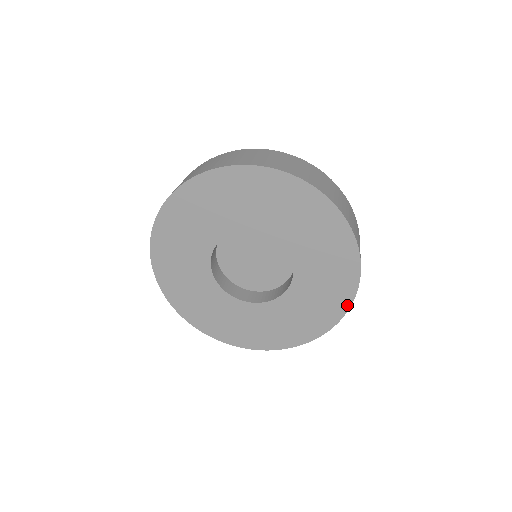
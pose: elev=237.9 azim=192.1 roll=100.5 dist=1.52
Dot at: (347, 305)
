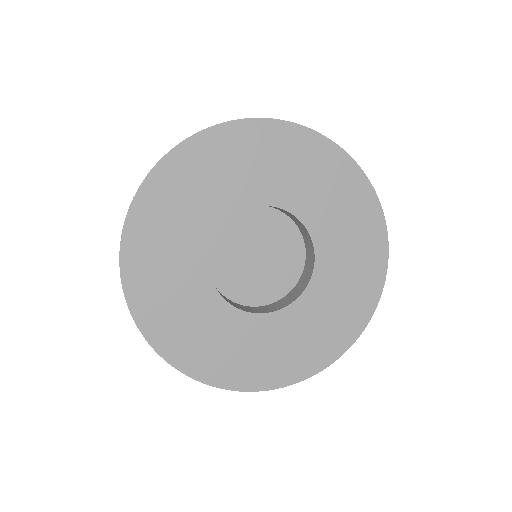
Dot at: (356, 334)
